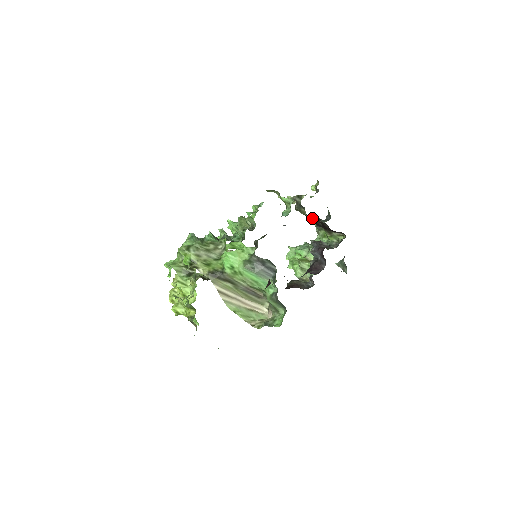
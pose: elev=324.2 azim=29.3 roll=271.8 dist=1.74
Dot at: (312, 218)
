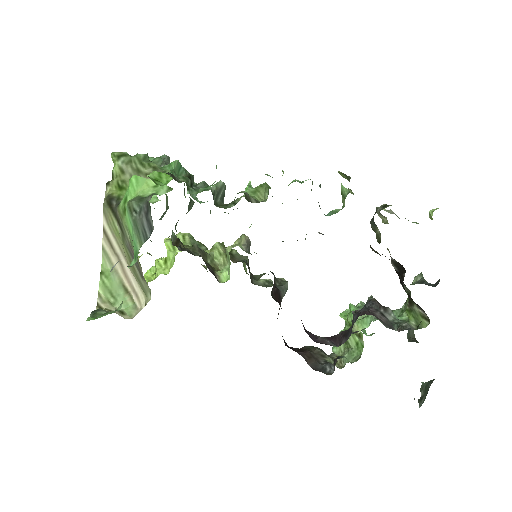
Dot at: occluded
